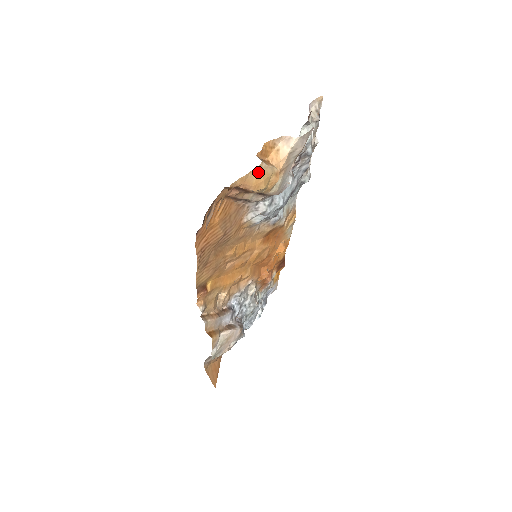
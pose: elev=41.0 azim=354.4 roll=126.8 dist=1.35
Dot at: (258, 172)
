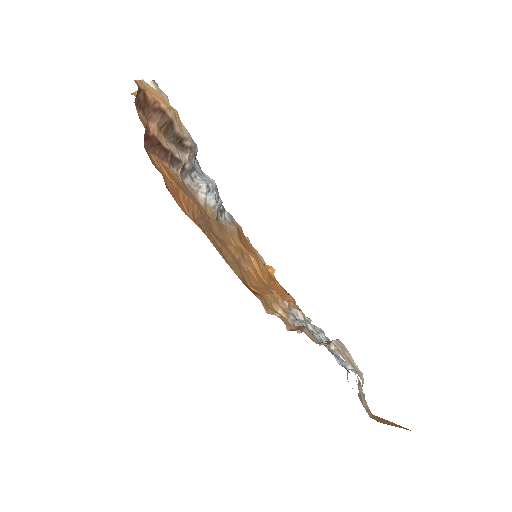
Dot at: (148, 86)
